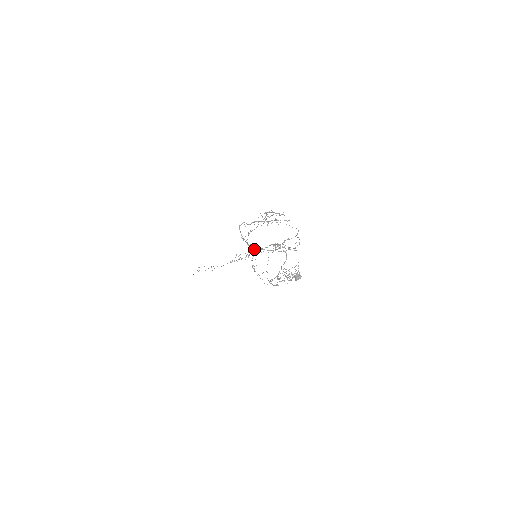
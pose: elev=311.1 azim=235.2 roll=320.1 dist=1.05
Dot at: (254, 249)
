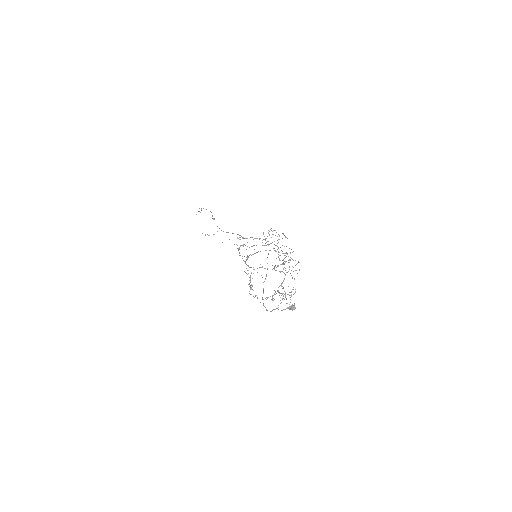
Dot at: occluded
